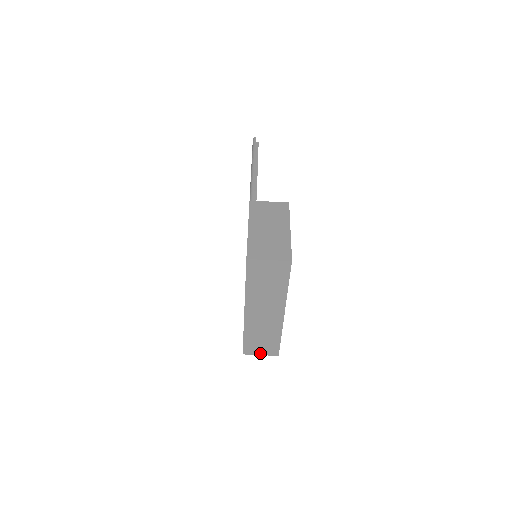
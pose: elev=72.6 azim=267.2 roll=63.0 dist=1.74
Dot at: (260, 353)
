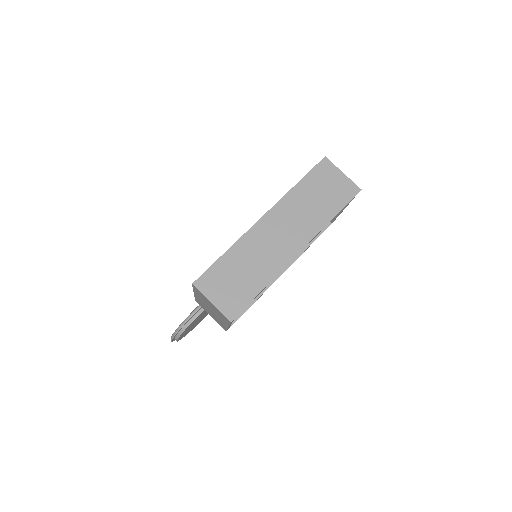
Dot at: (214, 299)
